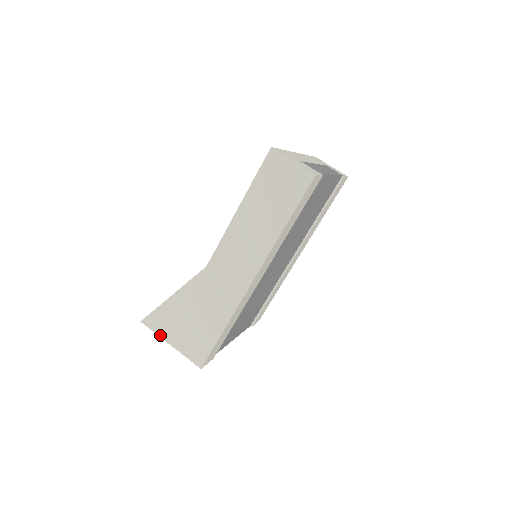
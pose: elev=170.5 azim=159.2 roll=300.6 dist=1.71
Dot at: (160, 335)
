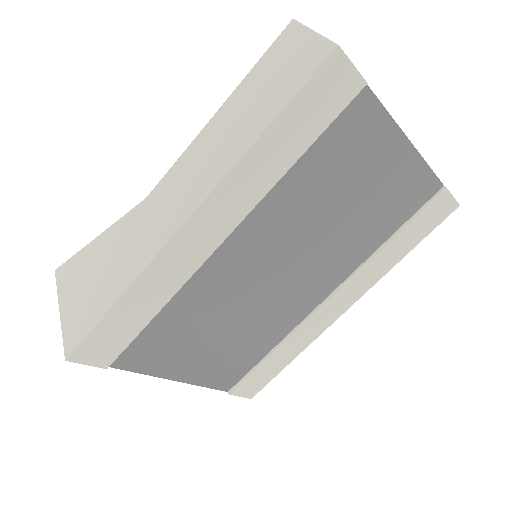
Dot at: (59, 294)
